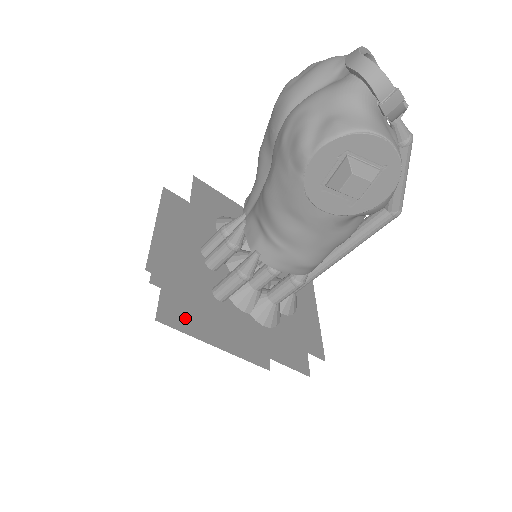
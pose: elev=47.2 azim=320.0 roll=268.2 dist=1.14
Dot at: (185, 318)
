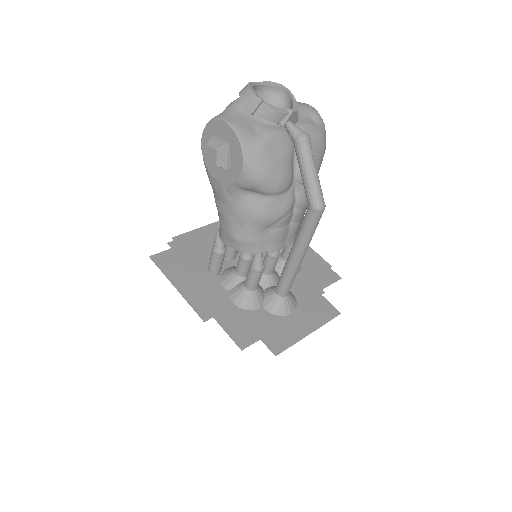
Dot at: (170, 266)
